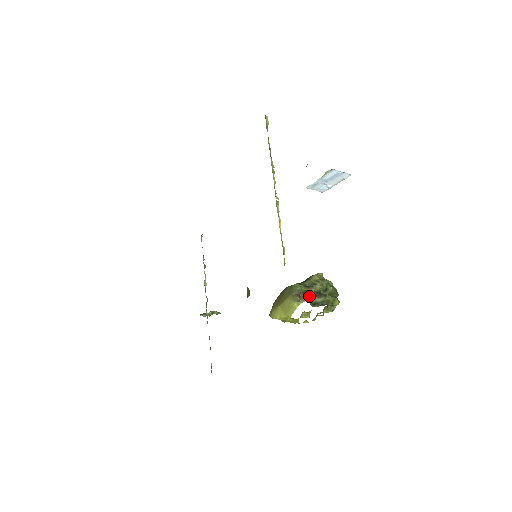
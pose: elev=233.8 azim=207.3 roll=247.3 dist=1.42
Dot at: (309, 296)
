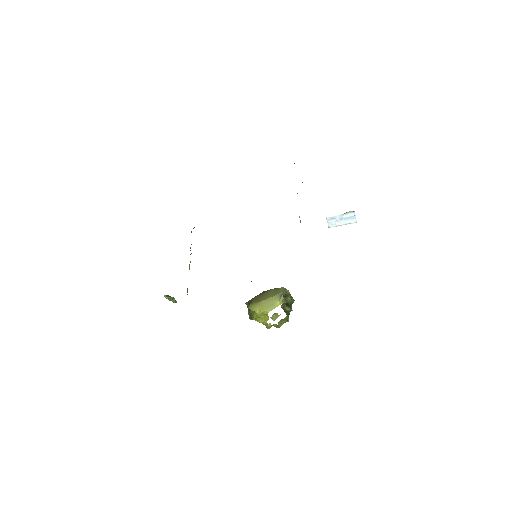
Dot at: (283, 303)
